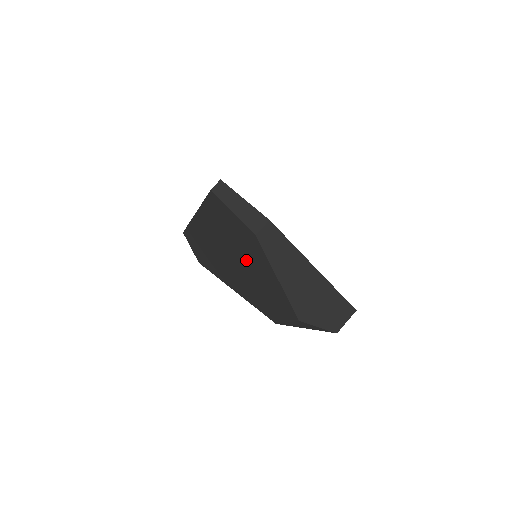
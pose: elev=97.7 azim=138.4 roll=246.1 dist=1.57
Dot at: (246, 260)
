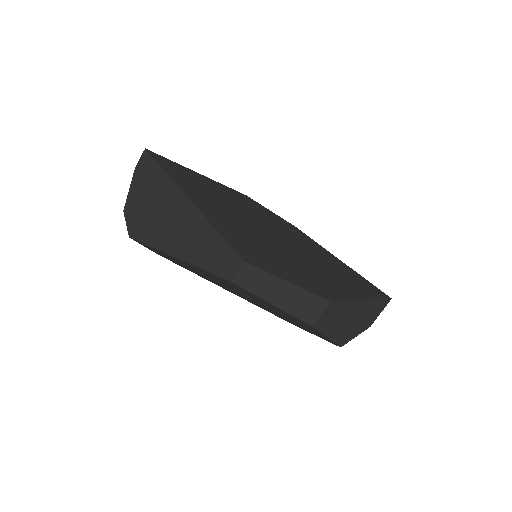
Dot at: (271, 309)
